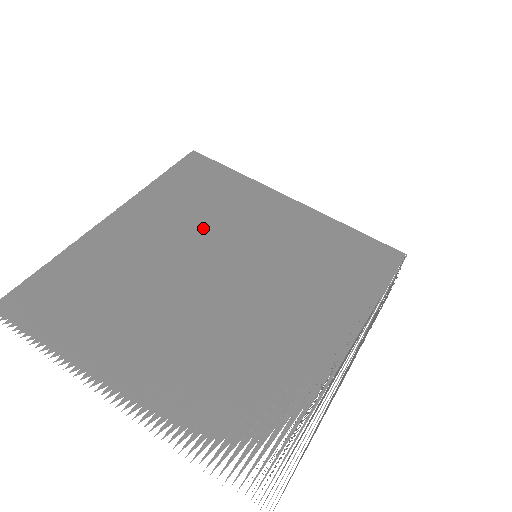
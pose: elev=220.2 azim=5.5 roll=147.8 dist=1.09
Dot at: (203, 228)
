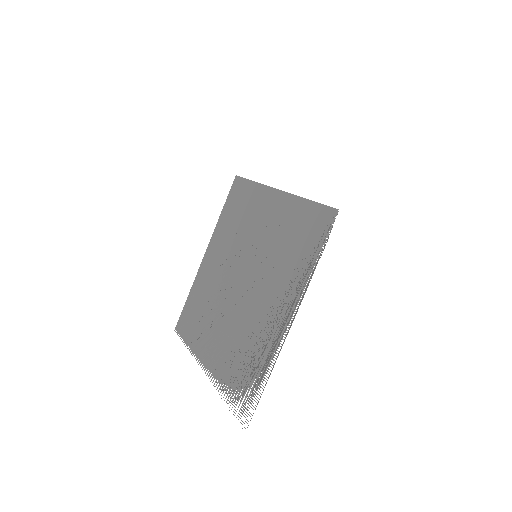
Dot at: (236, 245)
